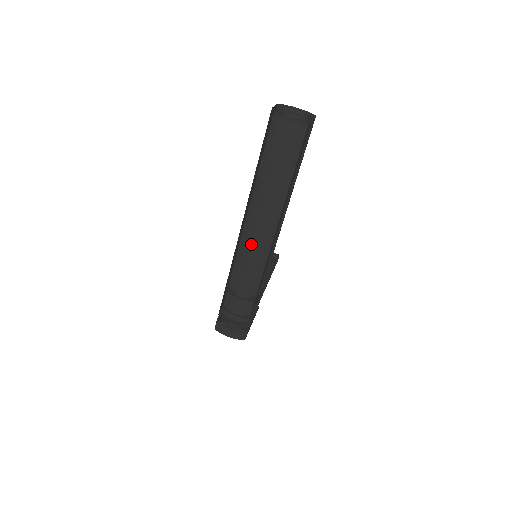
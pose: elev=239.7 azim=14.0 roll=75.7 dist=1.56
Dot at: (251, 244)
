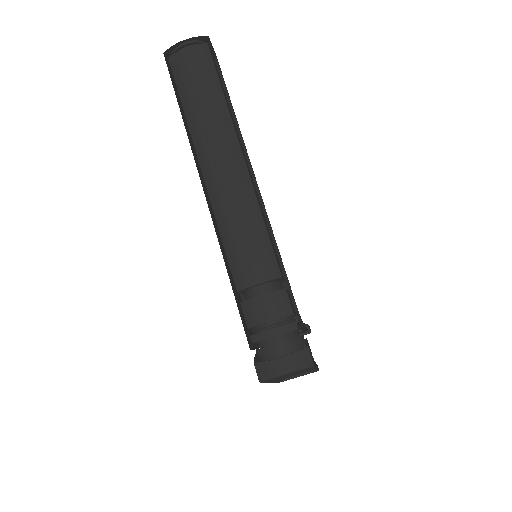
Dot at: (228, 203)
